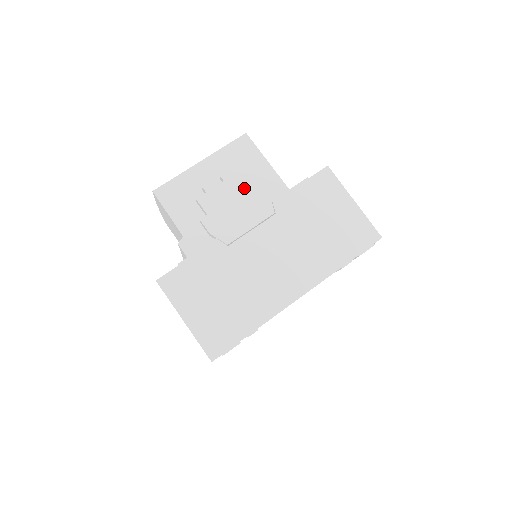
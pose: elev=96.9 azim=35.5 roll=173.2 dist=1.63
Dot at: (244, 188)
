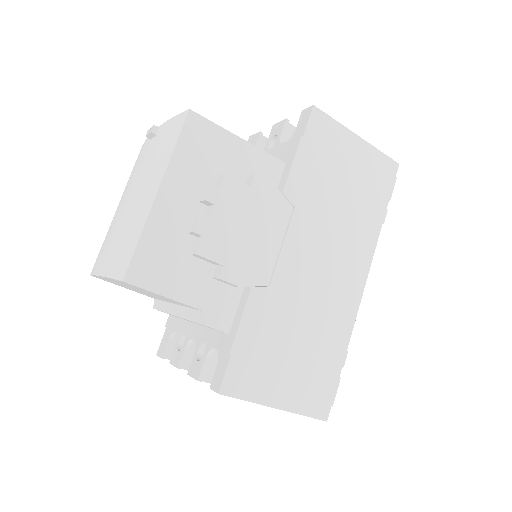
Dot at: (243, 198)
